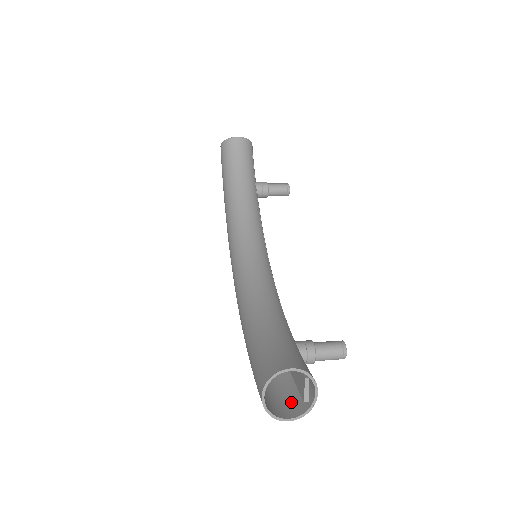
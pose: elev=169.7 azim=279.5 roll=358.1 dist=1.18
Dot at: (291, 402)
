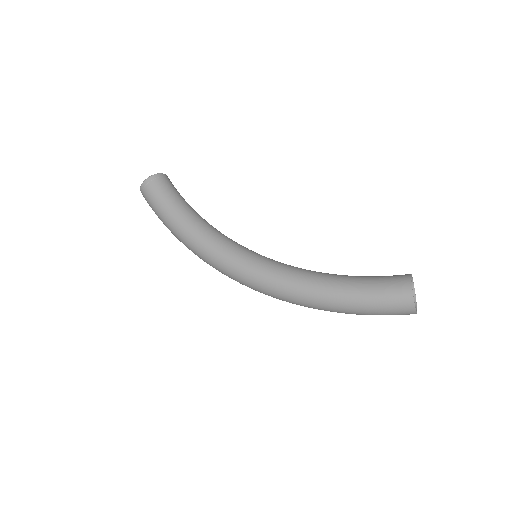
Dot at: occluded
